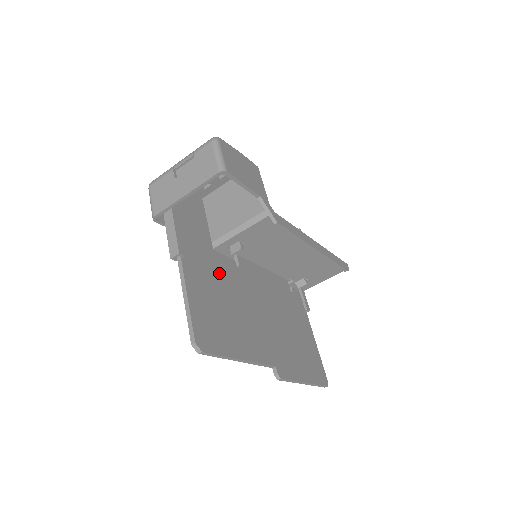
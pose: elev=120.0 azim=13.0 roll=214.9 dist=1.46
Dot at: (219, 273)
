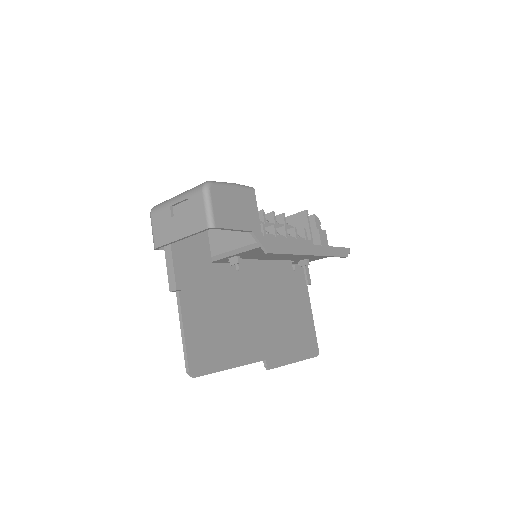
Dot at: (217, 288)
